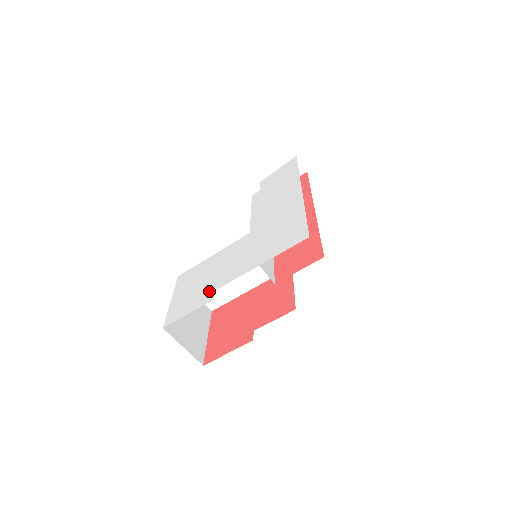
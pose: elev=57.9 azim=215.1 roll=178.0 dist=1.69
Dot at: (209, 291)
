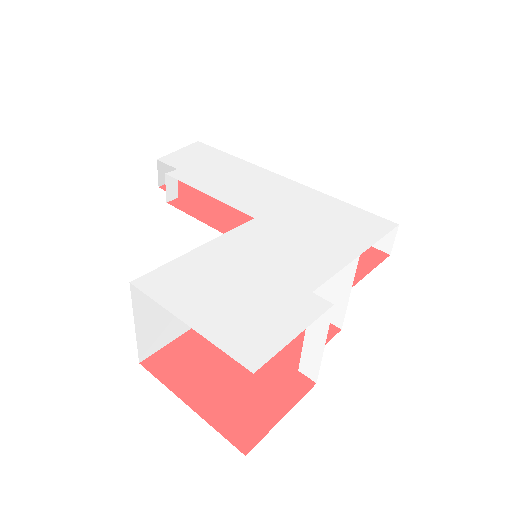
Dot at: (297, 295)
